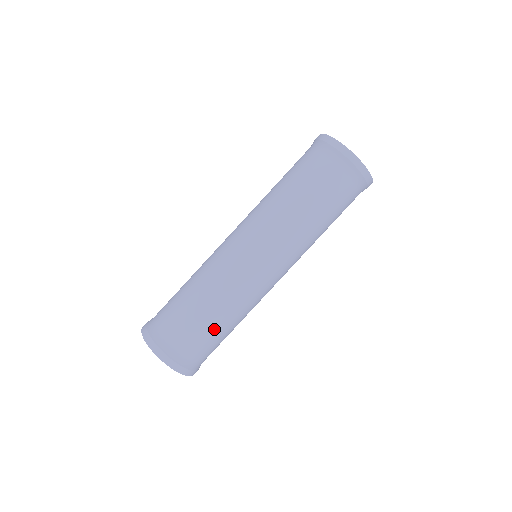
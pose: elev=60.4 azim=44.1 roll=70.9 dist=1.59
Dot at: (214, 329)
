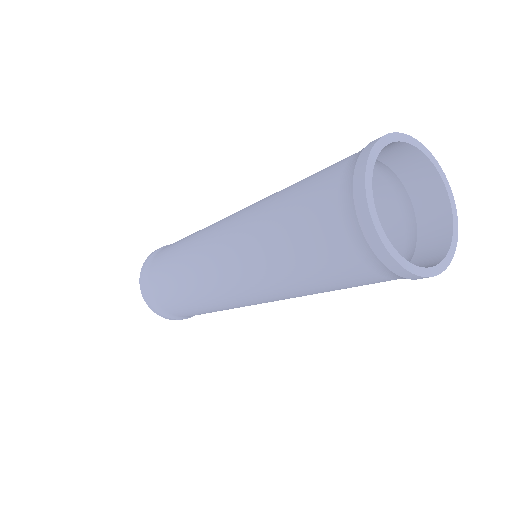
Dot at: (191, 310)
